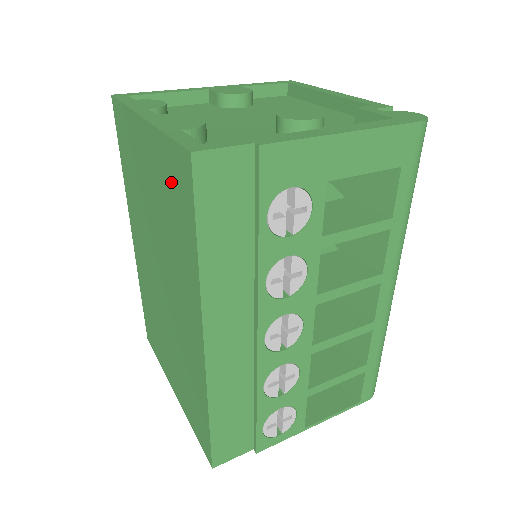
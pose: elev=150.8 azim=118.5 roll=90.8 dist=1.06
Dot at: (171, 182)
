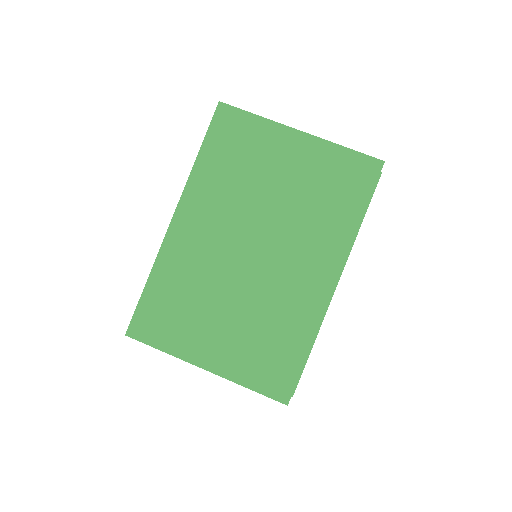
Dot at: (338, 175)
